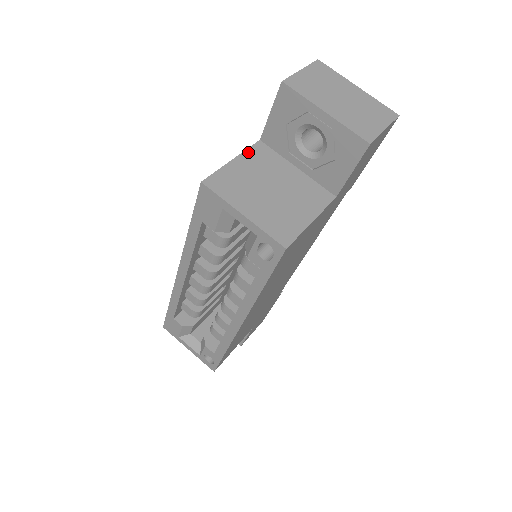
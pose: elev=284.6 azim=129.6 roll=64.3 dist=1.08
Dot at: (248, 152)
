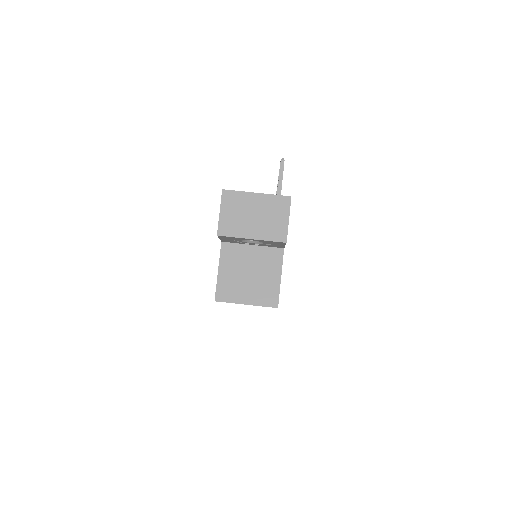
Dot at: (222, 258)
